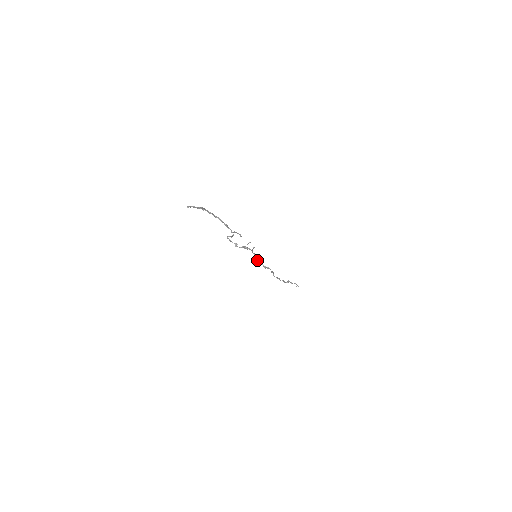
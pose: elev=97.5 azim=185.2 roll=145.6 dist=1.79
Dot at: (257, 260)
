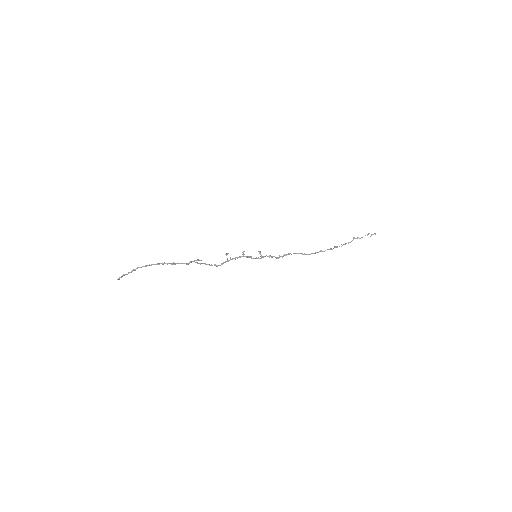
Dot at: occluded
